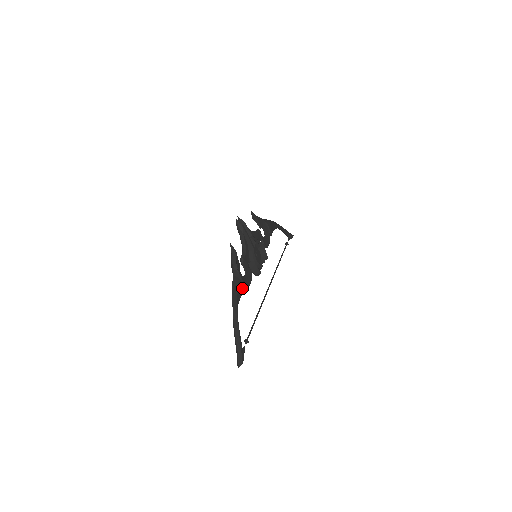
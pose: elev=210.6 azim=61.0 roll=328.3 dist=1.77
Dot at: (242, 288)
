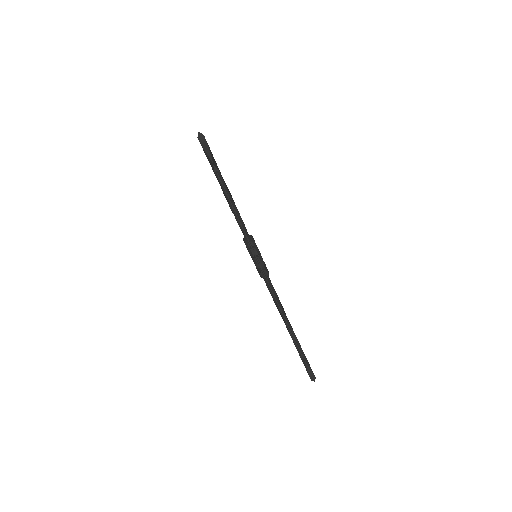
Dot at: (231, 197)
